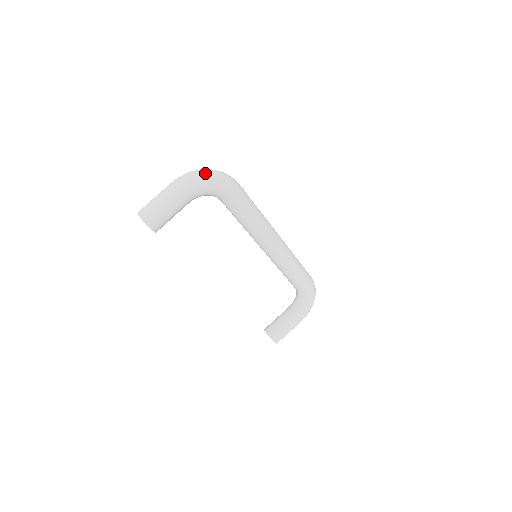
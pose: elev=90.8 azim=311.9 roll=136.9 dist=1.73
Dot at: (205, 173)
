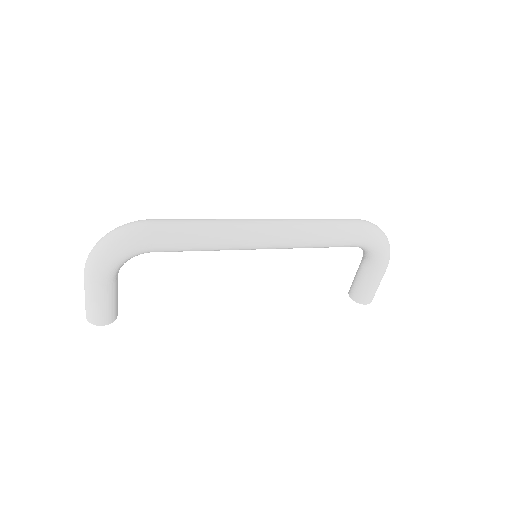
Dot at: (99, 248)
